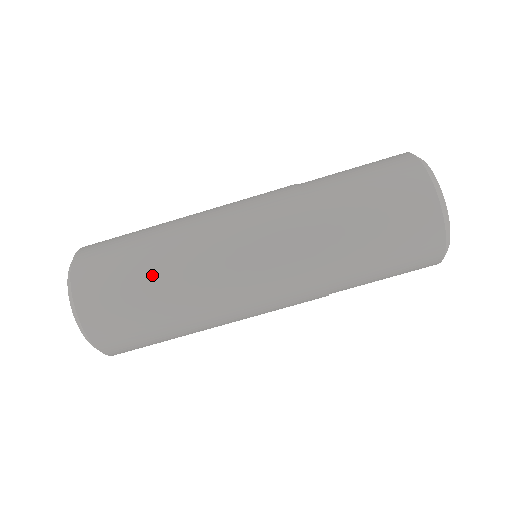
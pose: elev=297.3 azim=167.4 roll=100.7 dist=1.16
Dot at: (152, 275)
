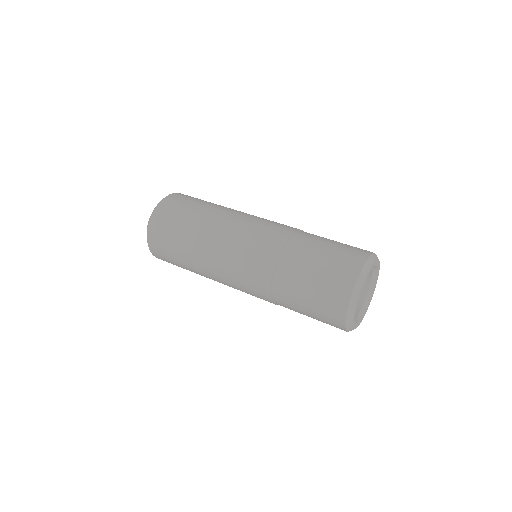
Dot at: (185, 252)
